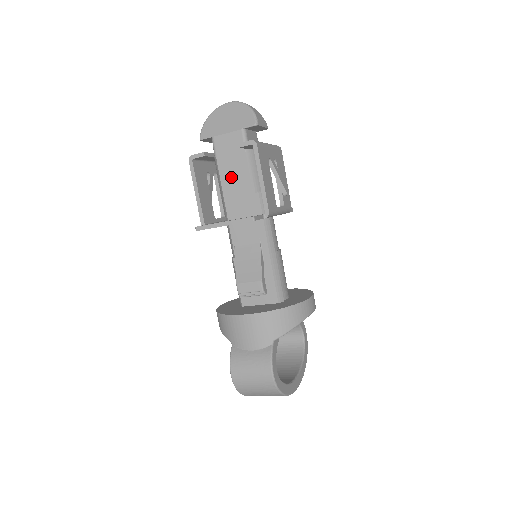
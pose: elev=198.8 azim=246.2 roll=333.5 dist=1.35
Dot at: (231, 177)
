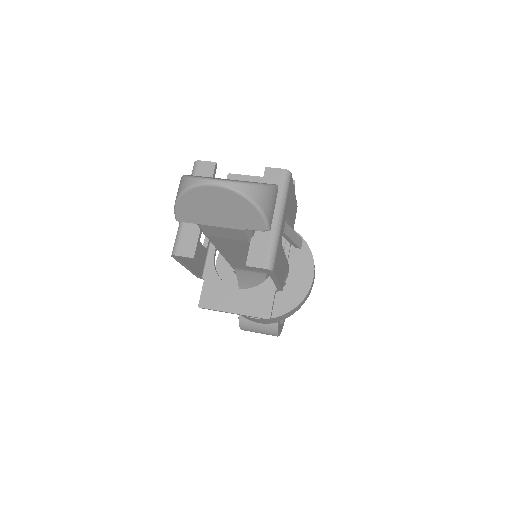
Dot at: (229, 248)
